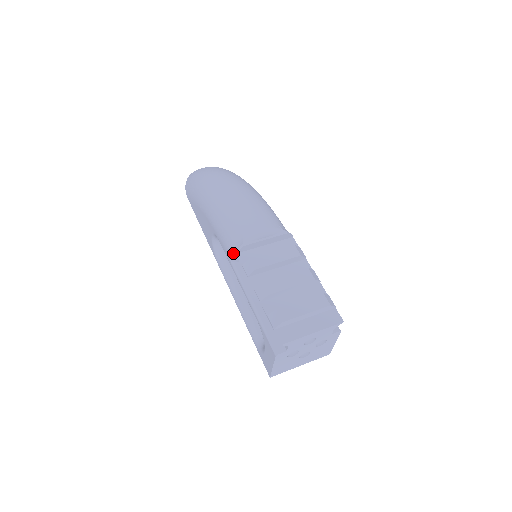
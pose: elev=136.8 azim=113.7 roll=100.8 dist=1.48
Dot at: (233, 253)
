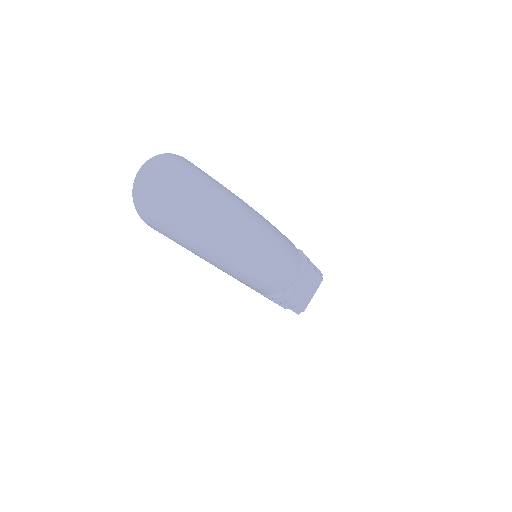
Dot at: occluded
